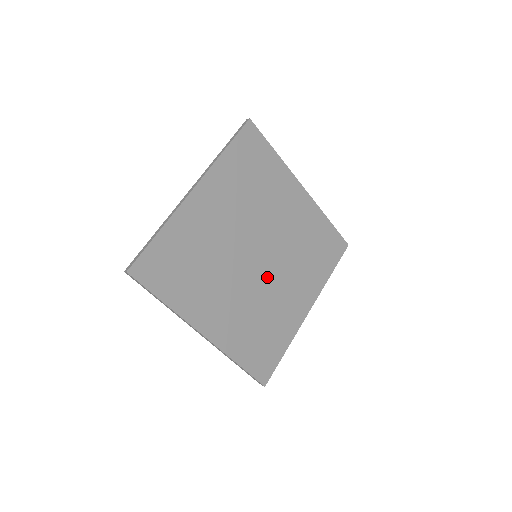
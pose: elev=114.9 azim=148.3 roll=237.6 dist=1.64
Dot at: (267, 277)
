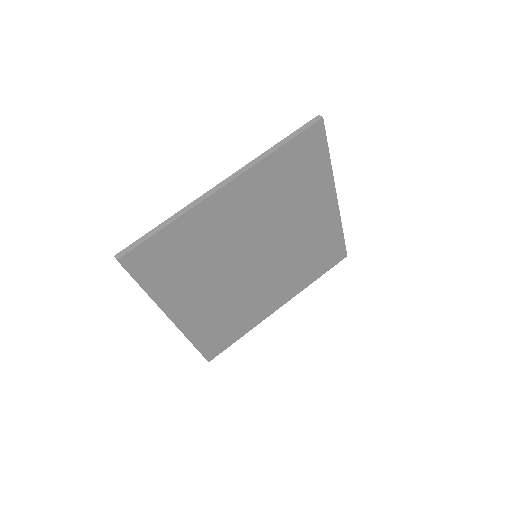
Dot at: (257, 277)
